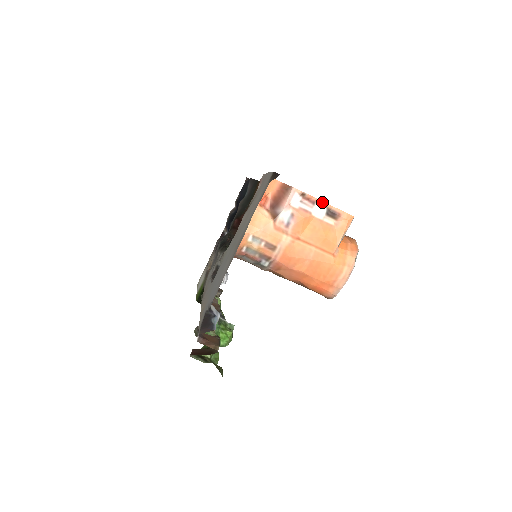
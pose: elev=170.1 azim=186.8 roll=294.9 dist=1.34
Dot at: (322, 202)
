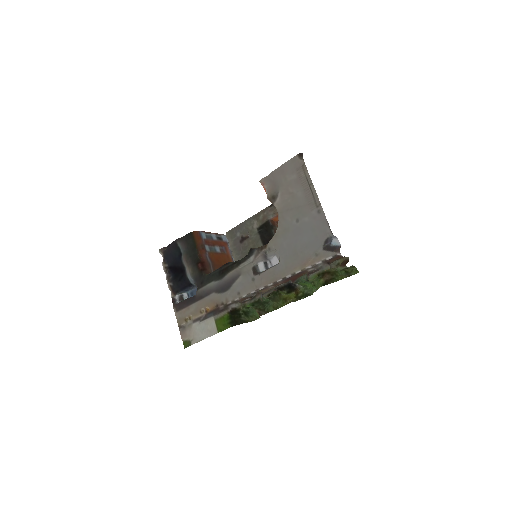
Dot at: occluded
